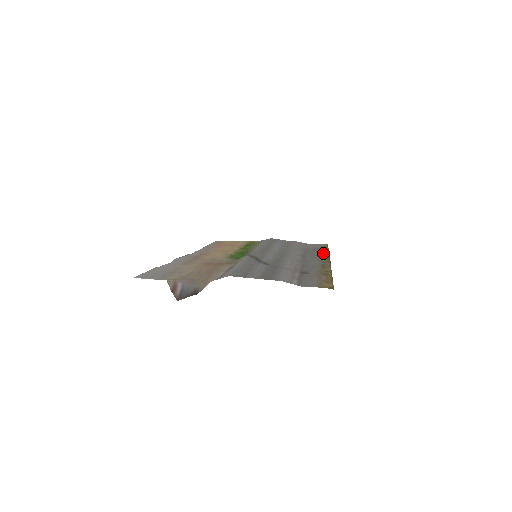
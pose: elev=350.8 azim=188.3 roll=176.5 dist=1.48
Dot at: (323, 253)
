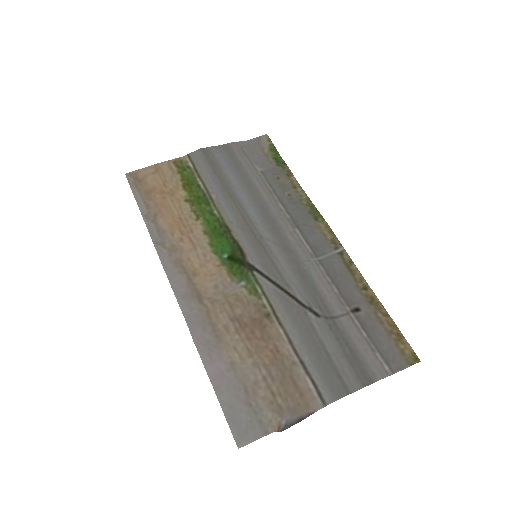
Dot at: (295, 189)
